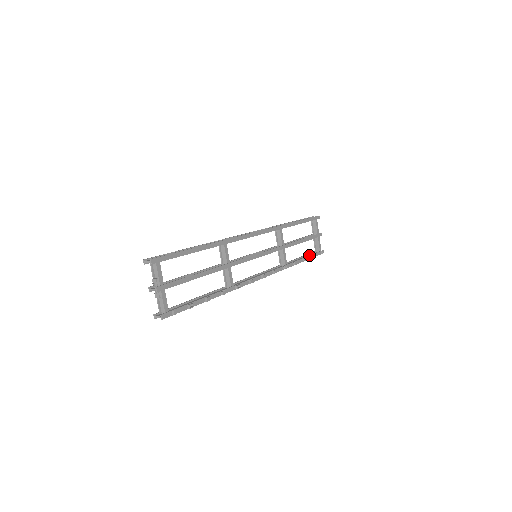
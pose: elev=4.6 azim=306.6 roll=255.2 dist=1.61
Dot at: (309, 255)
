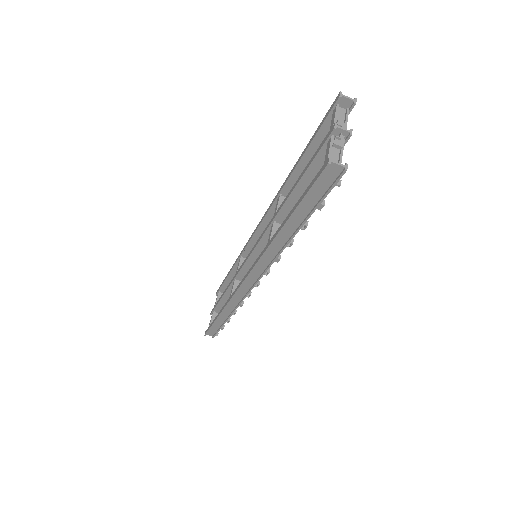
Dot at: occluded
